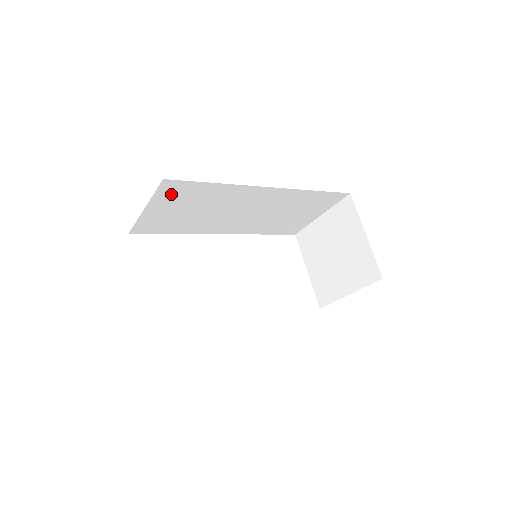
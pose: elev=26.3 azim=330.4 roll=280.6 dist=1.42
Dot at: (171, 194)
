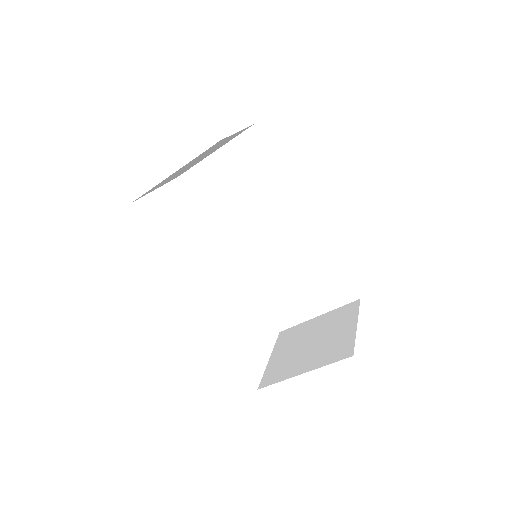
Dot at: (244, 150)
